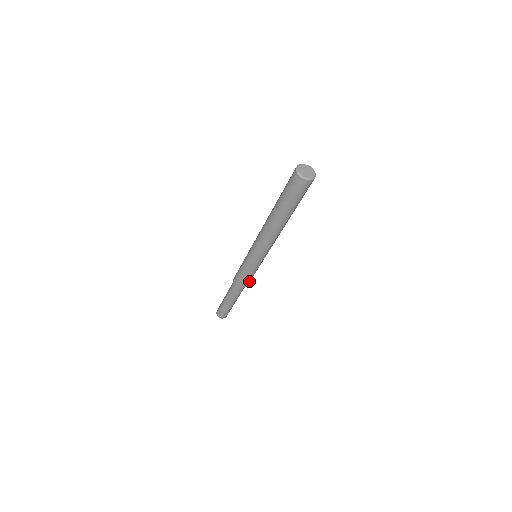
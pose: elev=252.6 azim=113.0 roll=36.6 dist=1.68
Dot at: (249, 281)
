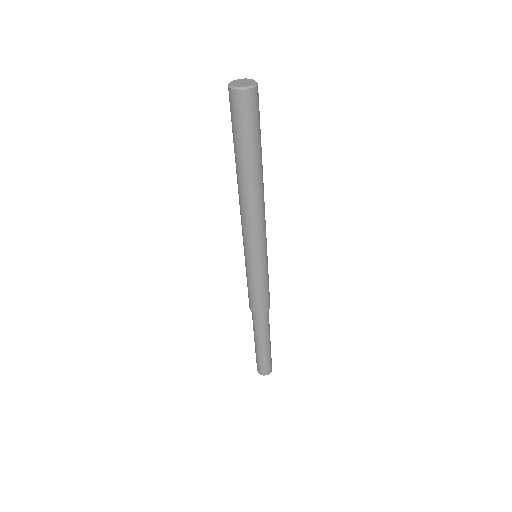
Dot at: (267, 299)
